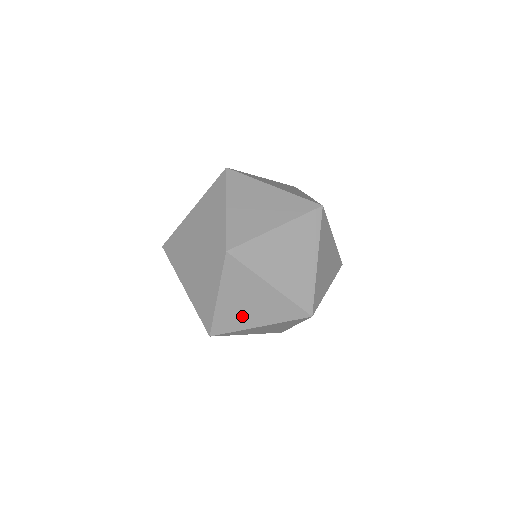
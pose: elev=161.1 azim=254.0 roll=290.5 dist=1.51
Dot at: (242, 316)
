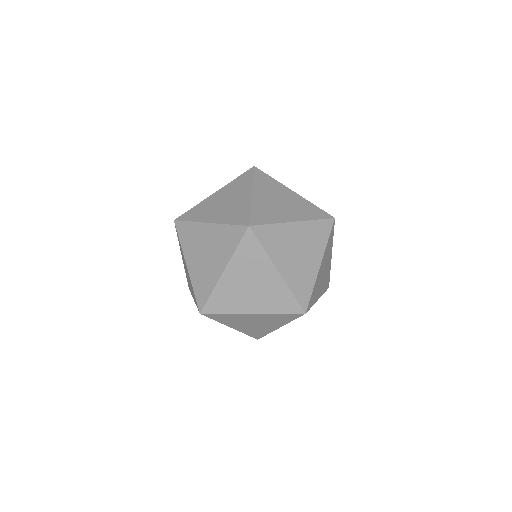
Dot at: occluded
